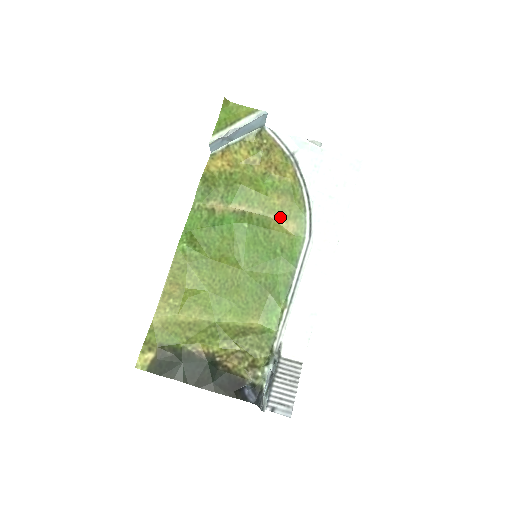
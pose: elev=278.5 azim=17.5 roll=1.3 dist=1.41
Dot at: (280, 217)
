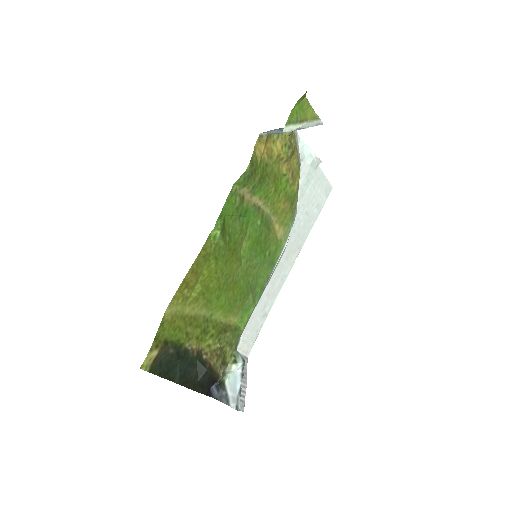
Dot at: (277, 221)
